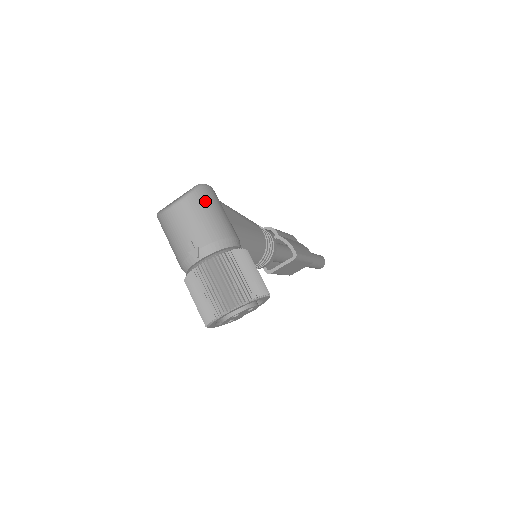
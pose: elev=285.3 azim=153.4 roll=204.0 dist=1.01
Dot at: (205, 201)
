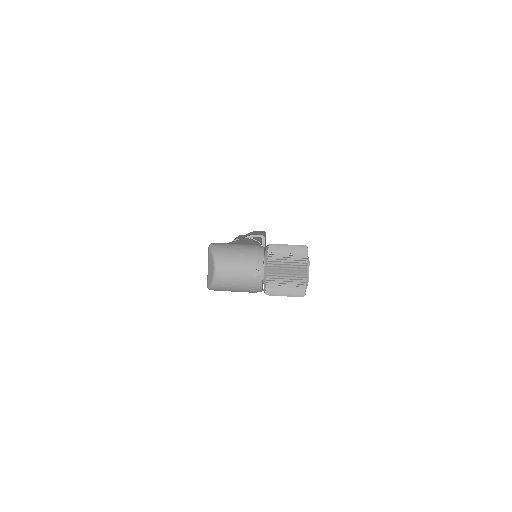
Dot at: (225, 249)
